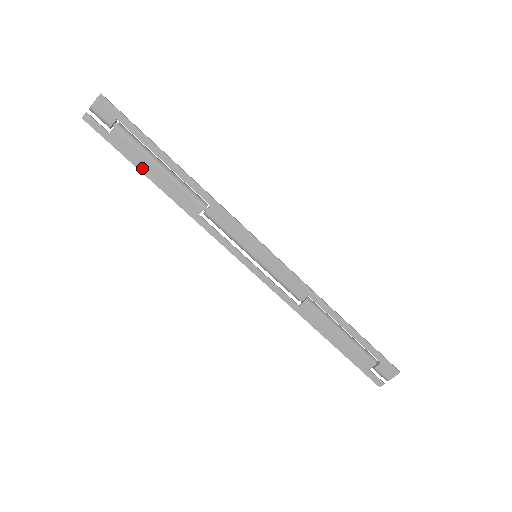
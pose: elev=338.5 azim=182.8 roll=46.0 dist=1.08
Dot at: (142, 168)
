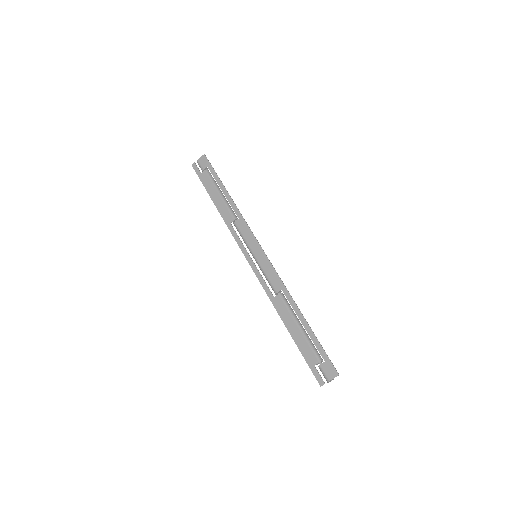
Dot at: (210, 193)
